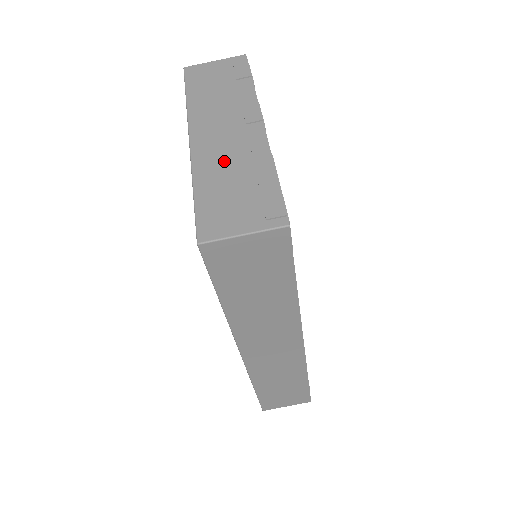
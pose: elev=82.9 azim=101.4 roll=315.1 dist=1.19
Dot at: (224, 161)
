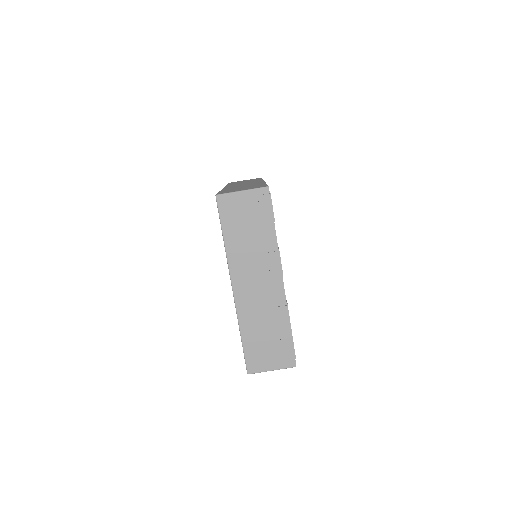
Dot at: (258, 314)
